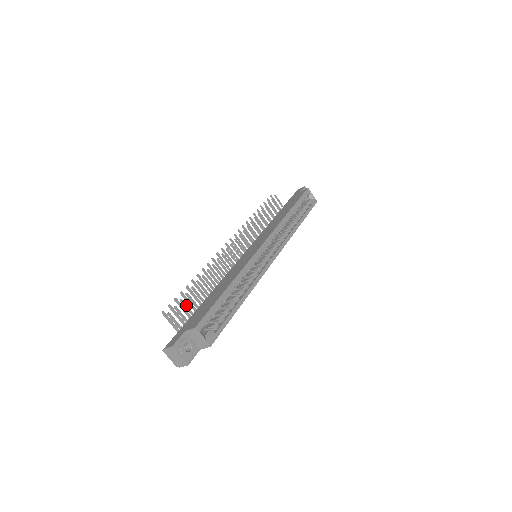
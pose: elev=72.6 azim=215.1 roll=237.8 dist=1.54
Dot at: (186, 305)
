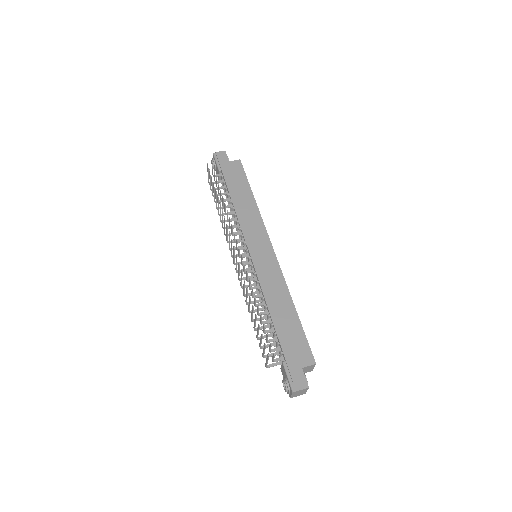
Dot at: (267, 336)
